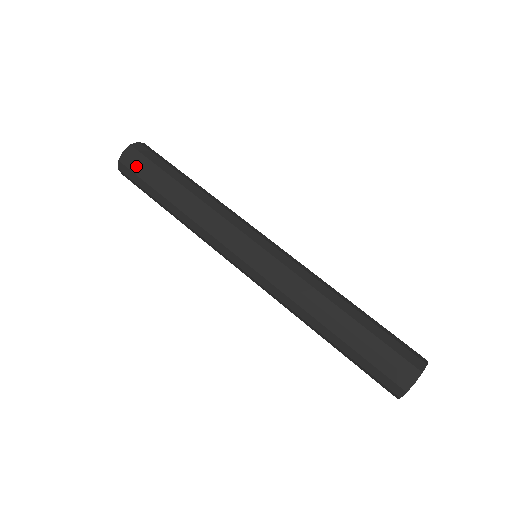
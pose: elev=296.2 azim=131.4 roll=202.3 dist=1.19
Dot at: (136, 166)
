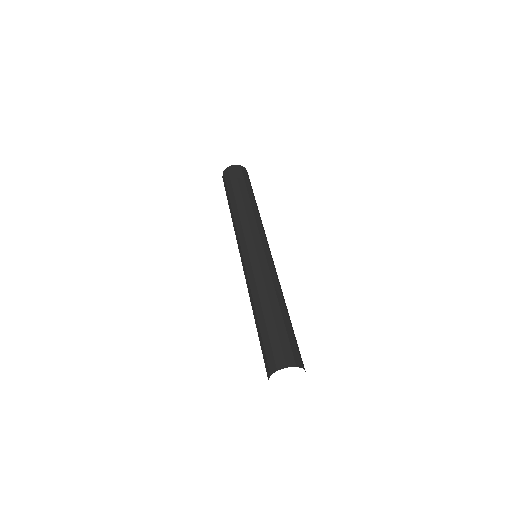
Dot at: (228, 177)
